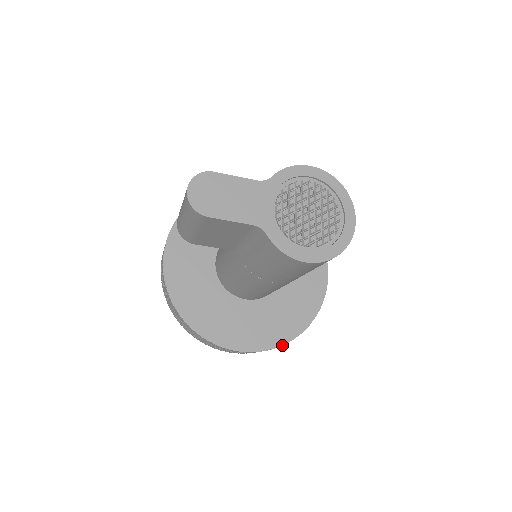
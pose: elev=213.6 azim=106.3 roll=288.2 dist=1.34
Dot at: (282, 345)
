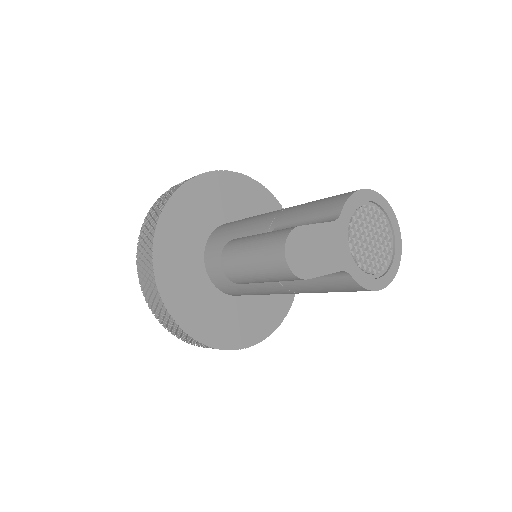
Dot at: (278, 326)
